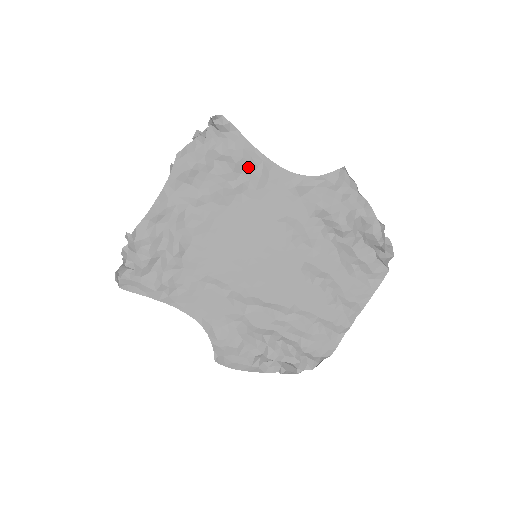
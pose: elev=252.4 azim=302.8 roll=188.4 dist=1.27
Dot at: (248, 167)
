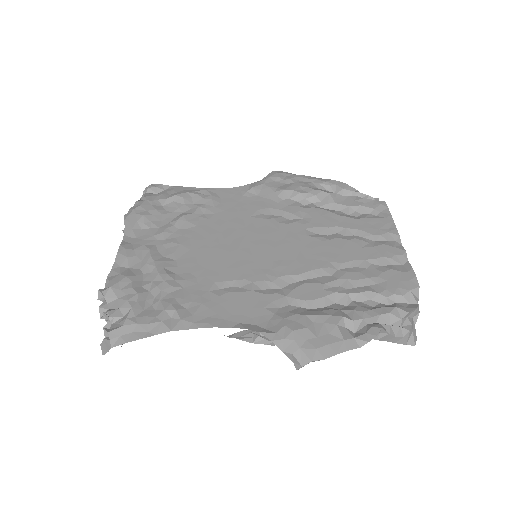
Dot at: (196, 197)
